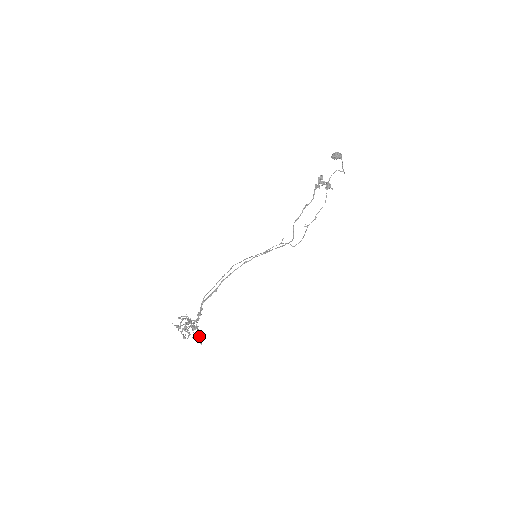
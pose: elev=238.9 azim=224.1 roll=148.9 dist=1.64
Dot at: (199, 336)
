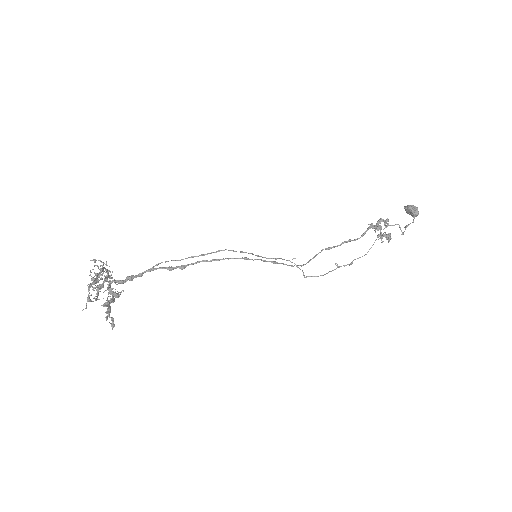
Dot at: occluded
